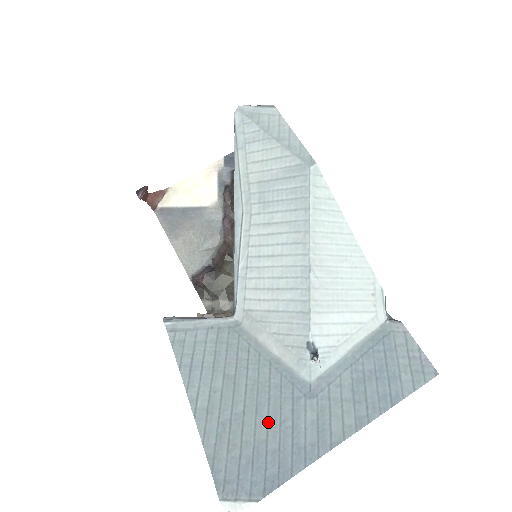
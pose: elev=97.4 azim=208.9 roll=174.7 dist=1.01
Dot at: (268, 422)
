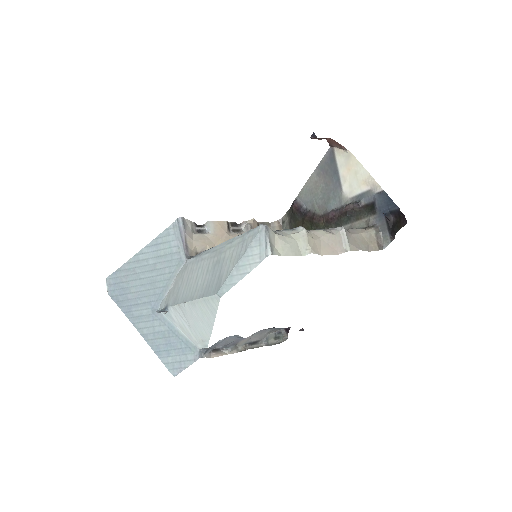
Dot at: (138, 292)
